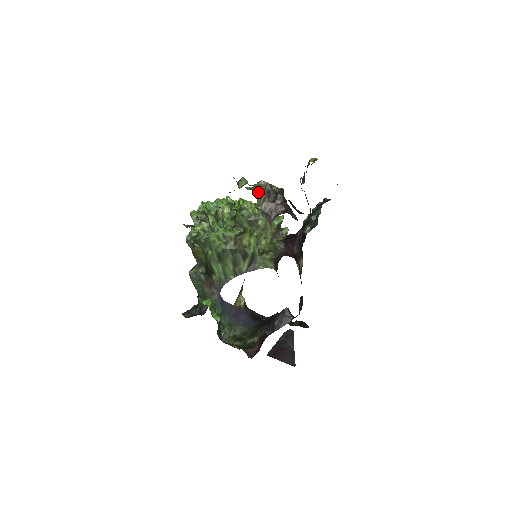
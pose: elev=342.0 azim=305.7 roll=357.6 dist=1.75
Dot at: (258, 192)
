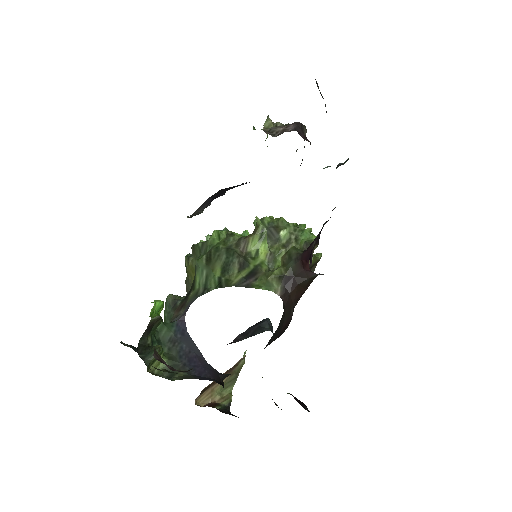
Dot at: (270, 119)
